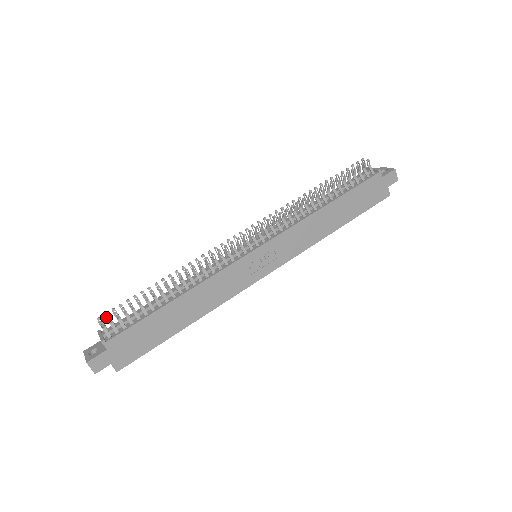
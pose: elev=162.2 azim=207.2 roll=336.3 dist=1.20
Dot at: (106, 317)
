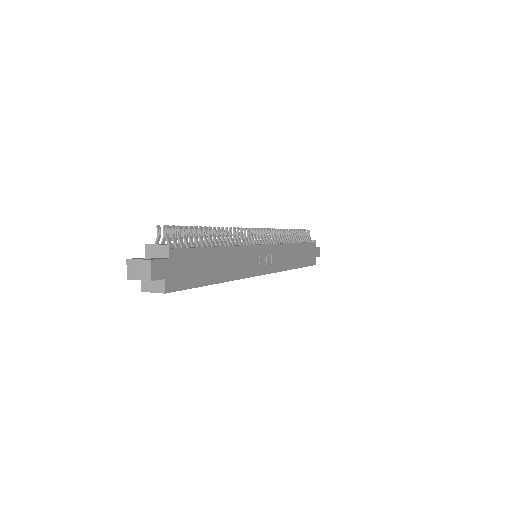
Dot at: (173, 225)
